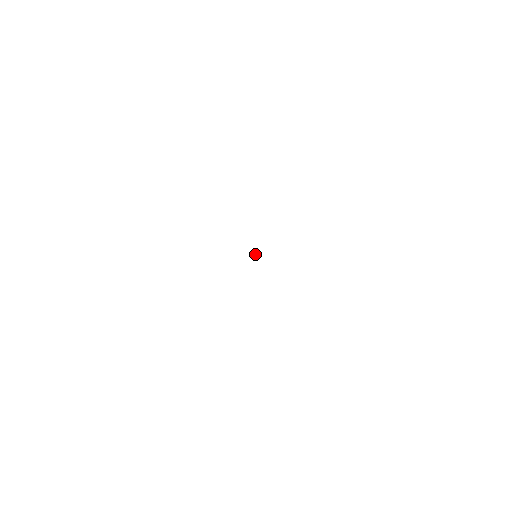
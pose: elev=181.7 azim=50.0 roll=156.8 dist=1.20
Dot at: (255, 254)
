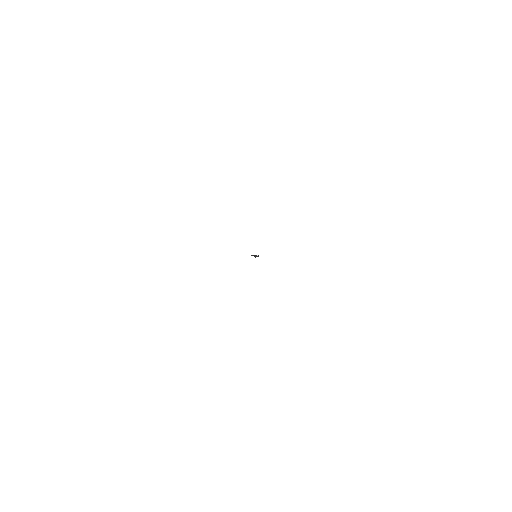
Dot at: (255, 256)
